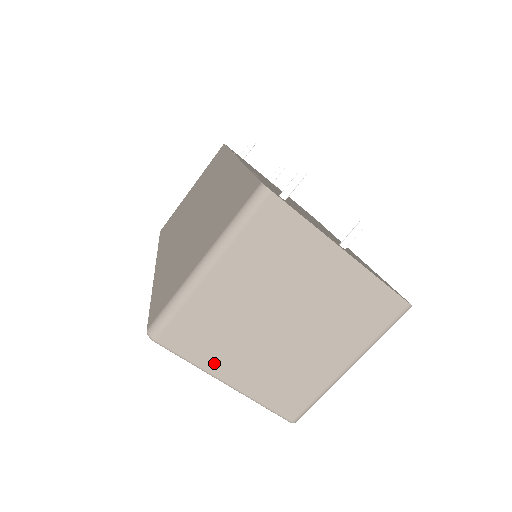
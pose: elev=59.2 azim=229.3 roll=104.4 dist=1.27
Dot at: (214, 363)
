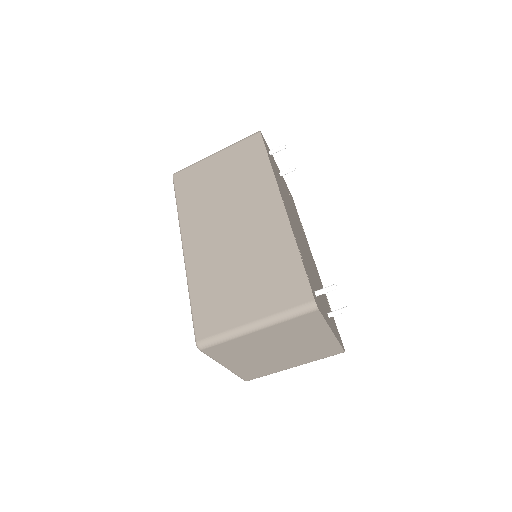
Dot at: (226, 360)
